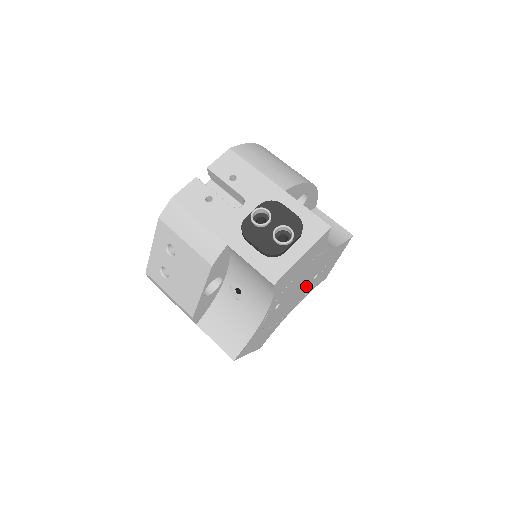
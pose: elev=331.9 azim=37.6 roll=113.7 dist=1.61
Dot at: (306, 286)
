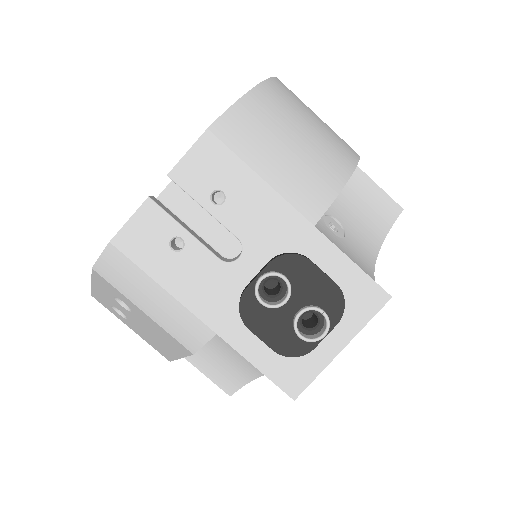
Dot at: occluded
